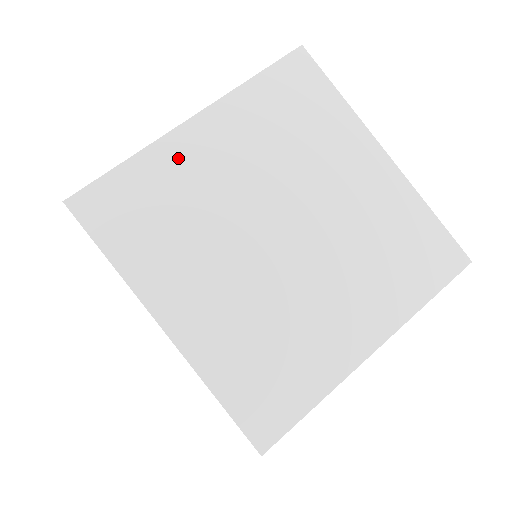
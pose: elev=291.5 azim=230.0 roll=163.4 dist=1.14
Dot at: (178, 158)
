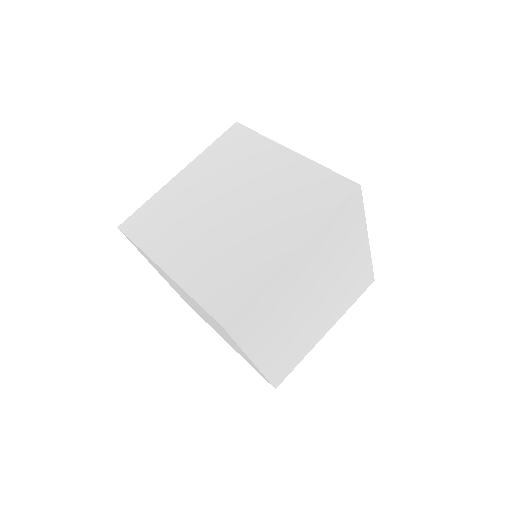
Dot at: (172, 192)
